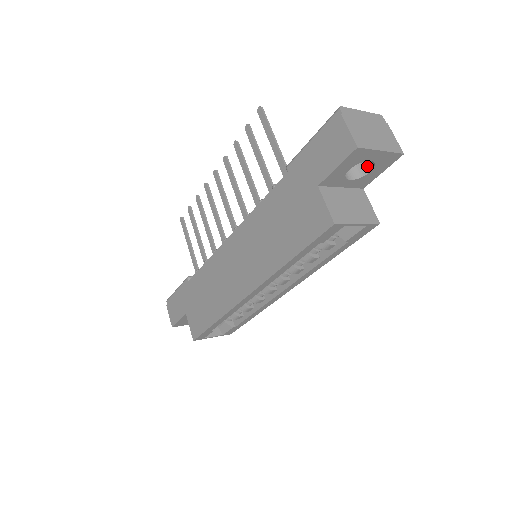
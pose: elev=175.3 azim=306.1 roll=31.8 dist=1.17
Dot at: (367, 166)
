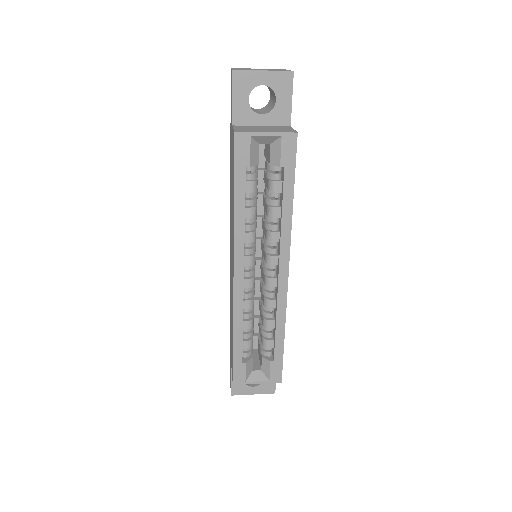
Dot at: (275, 100)
